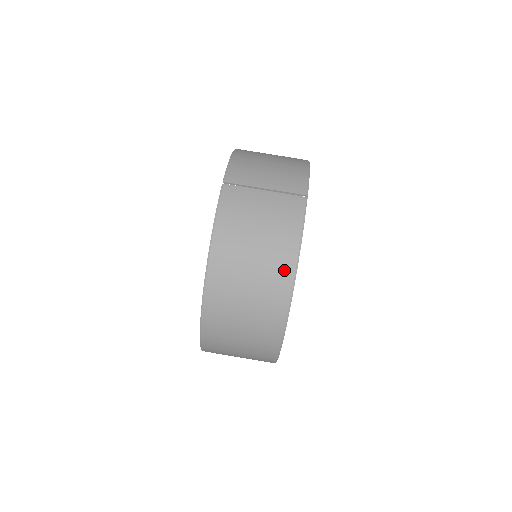
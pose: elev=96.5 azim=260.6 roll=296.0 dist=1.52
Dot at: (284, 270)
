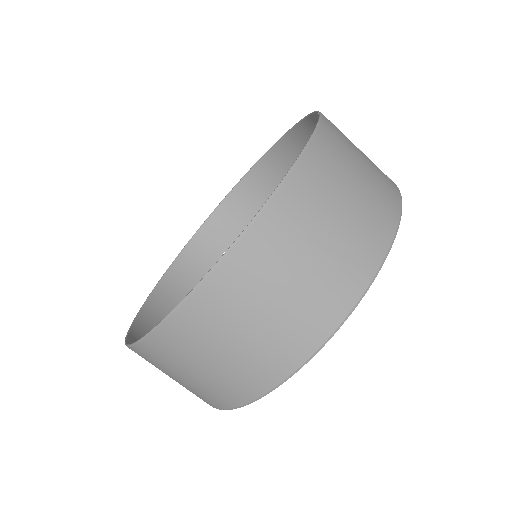
Dot at: (382, 230)
